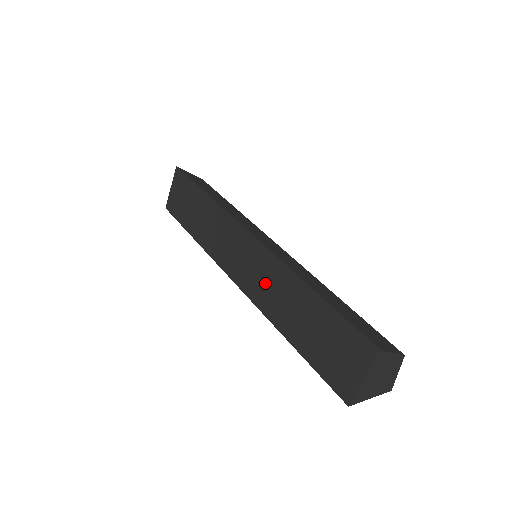
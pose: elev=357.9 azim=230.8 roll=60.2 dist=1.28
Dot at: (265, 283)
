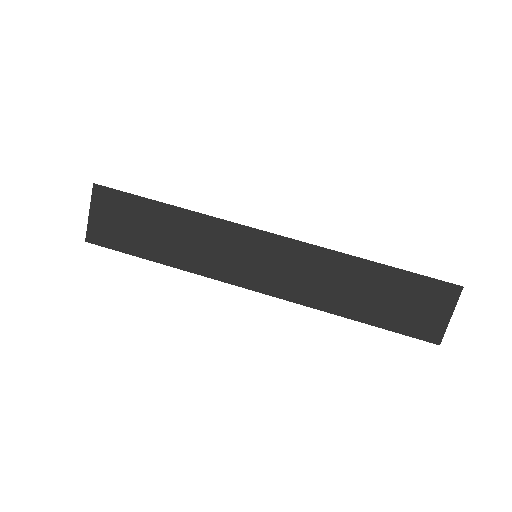
Dot at: (306, 277)
